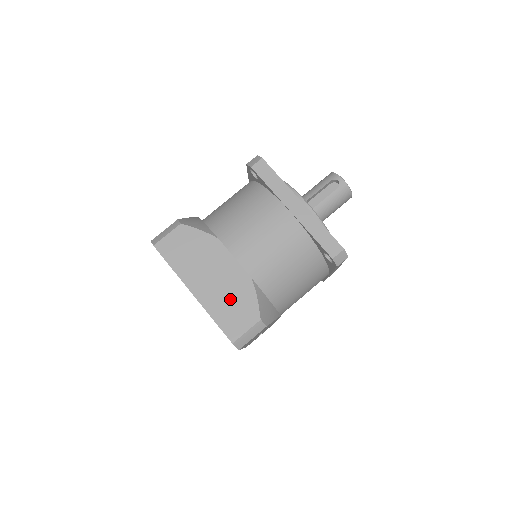
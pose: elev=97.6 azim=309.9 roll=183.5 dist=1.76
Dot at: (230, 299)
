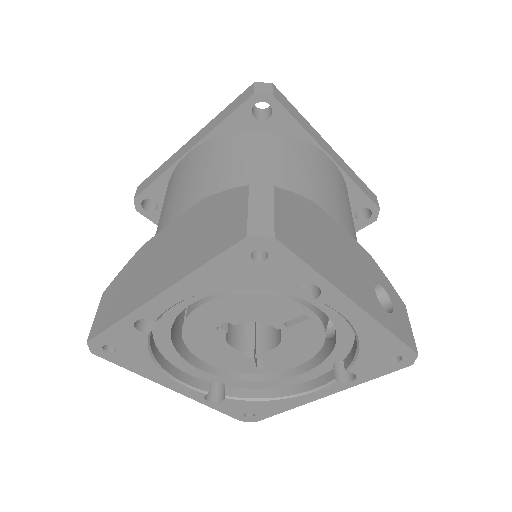
Dot at: (199, 234)
